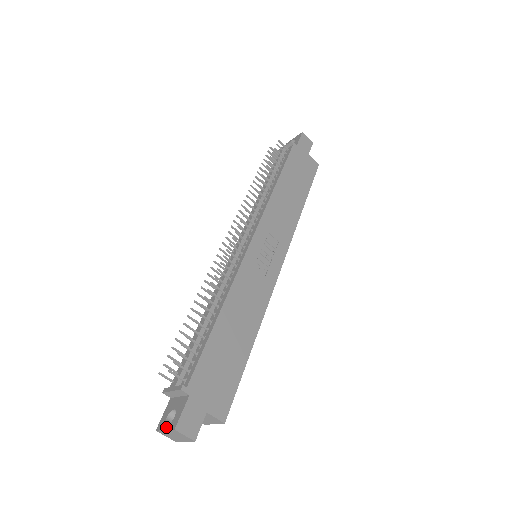
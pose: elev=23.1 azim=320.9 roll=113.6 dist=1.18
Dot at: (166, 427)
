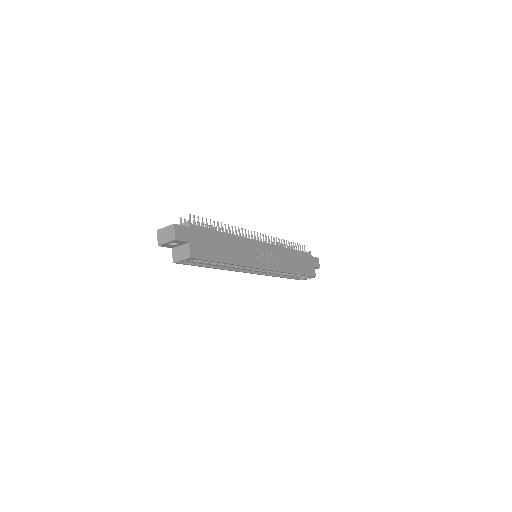
Dot at: (167, 227)
